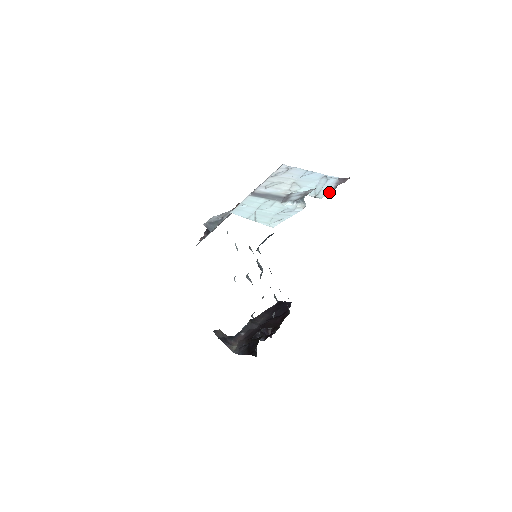
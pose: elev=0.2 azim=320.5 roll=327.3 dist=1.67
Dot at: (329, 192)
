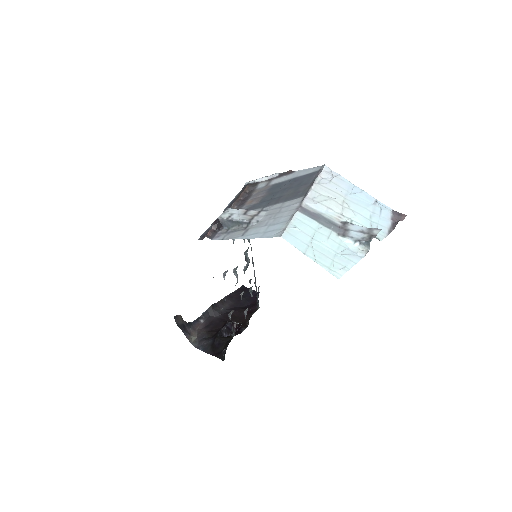
Dot at: (388, 232)
